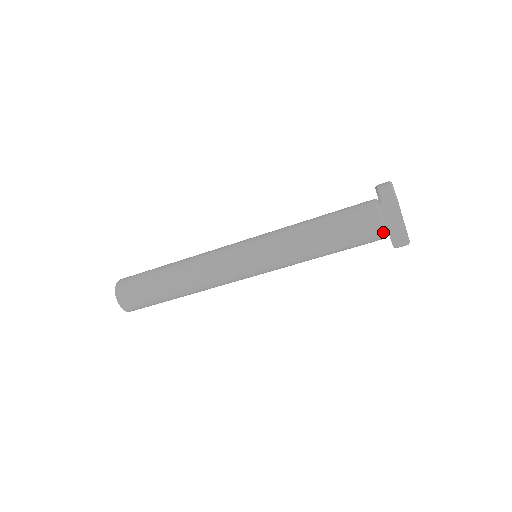
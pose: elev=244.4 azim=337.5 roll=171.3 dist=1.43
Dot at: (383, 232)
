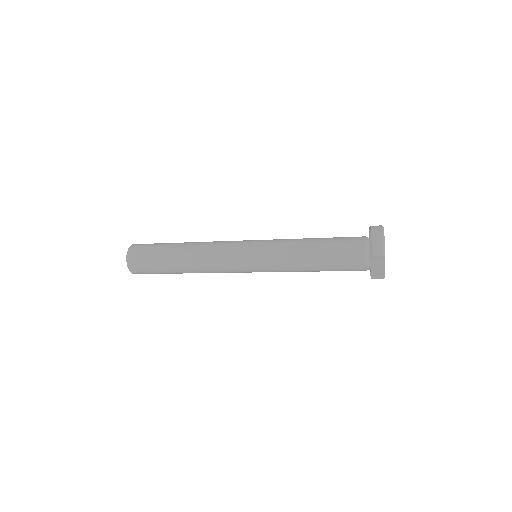
Dot at: (366, 270)
